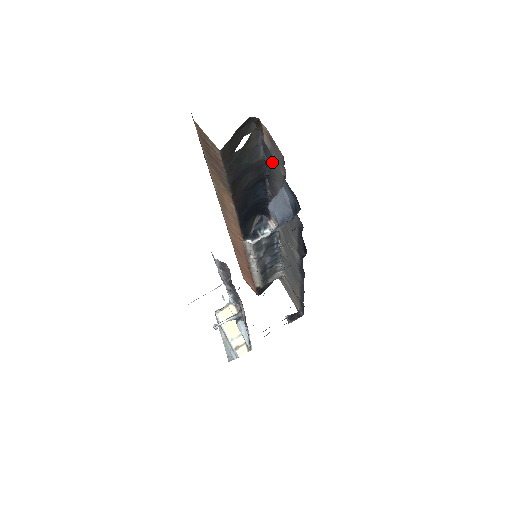
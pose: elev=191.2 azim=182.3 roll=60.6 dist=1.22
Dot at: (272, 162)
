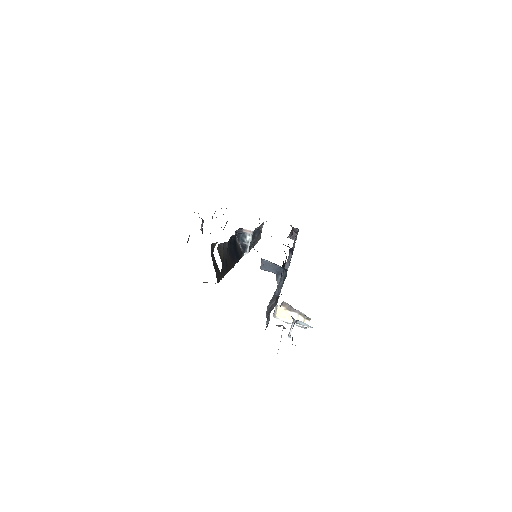
Dot at: occluded
